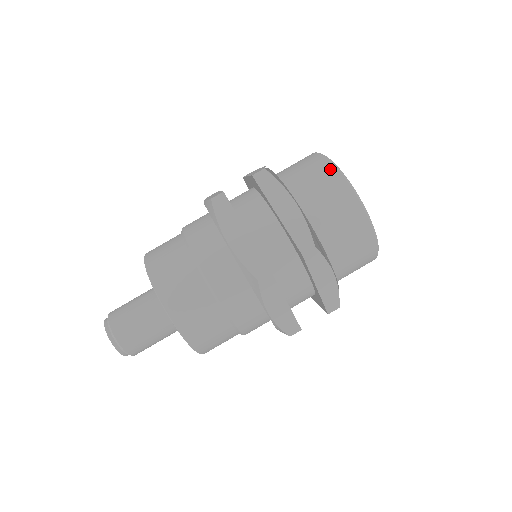
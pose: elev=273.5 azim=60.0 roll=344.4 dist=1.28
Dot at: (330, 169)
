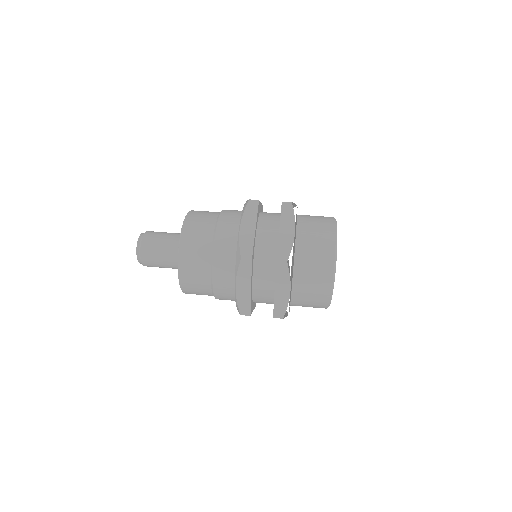
Dot at: occluded
